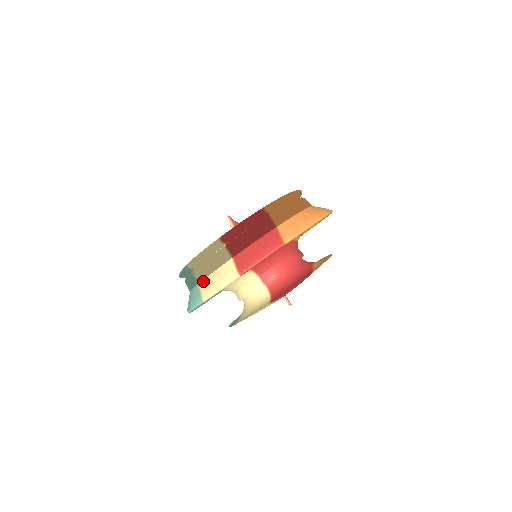
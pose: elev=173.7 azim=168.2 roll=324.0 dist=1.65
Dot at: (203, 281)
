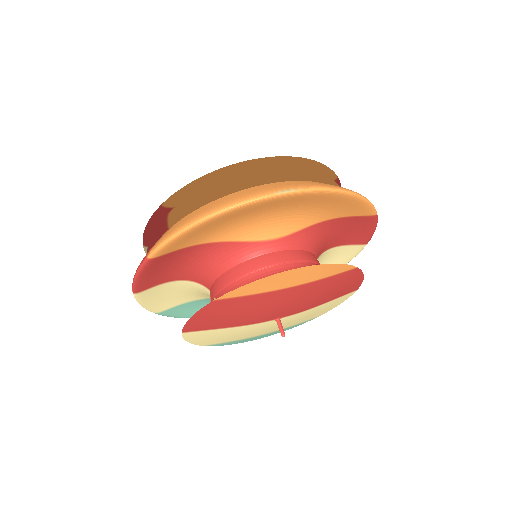
Dot at: occluded
